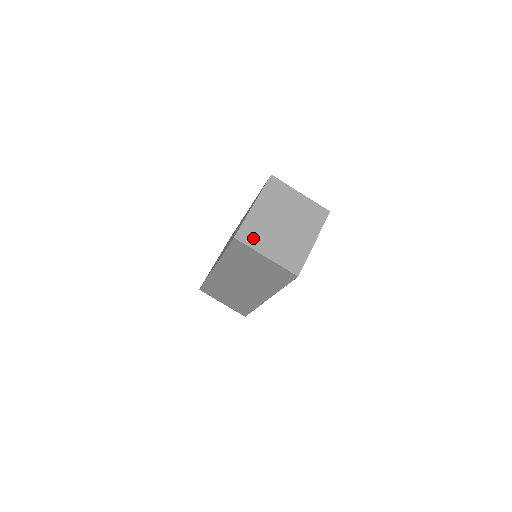
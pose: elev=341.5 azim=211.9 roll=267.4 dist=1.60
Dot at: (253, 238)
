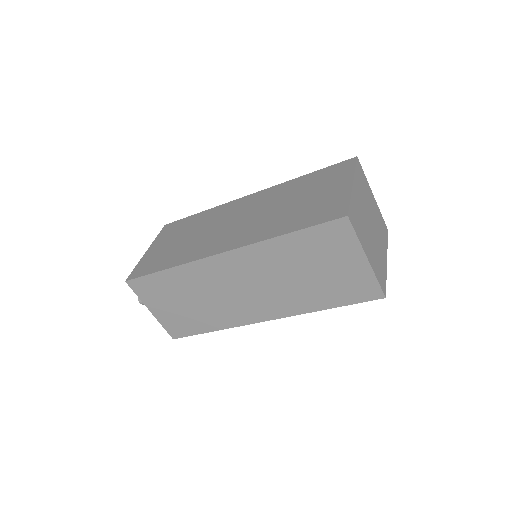
Dot at: (358, 227)
